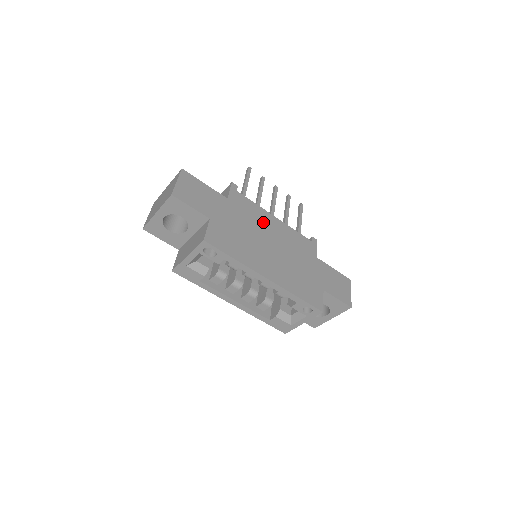
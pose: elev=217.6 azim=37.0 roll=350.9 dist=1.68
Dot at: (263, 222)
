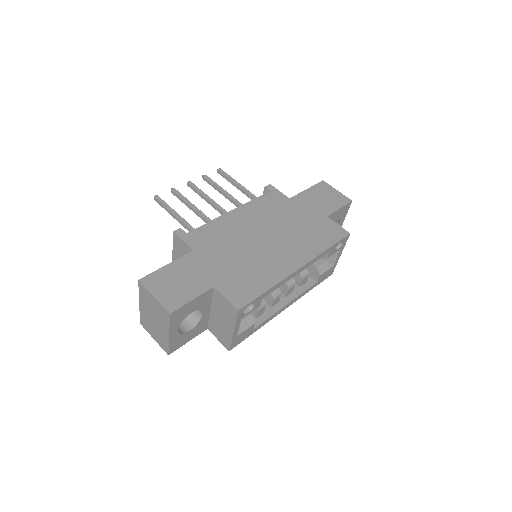
Dot at: (233, 229)
